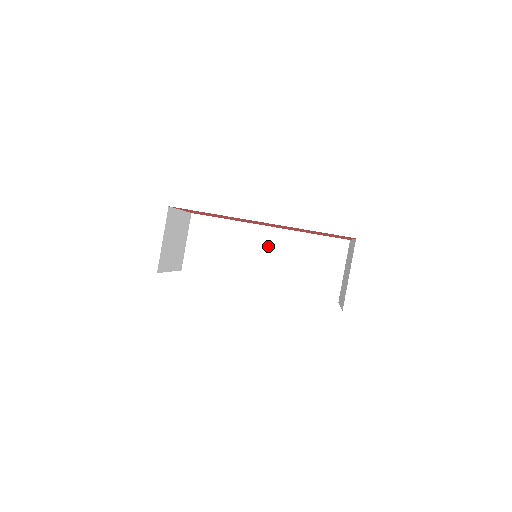
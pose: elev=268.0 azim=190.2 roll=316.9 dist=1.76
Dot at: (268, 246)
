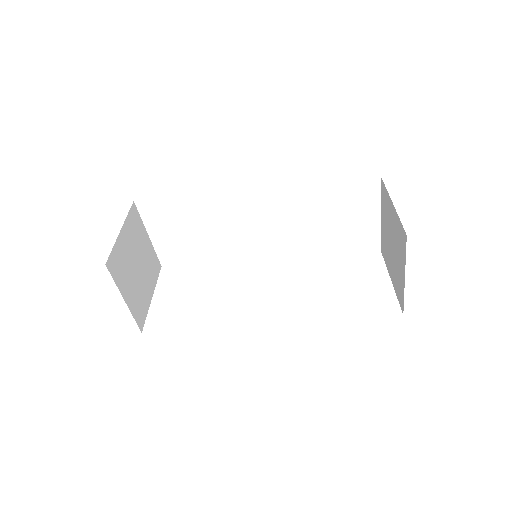
Dot at: (262, 213)
